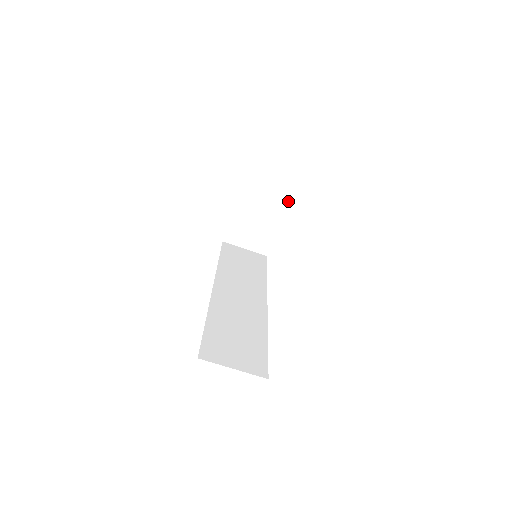
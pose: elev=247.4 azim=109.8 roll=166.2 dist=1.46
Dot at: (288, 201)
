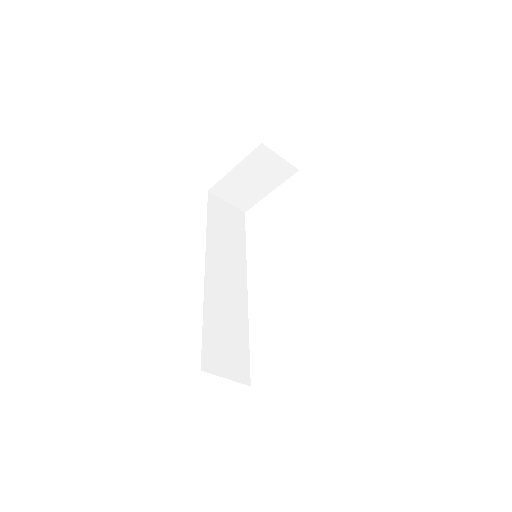
Dot at: (287, 178)
